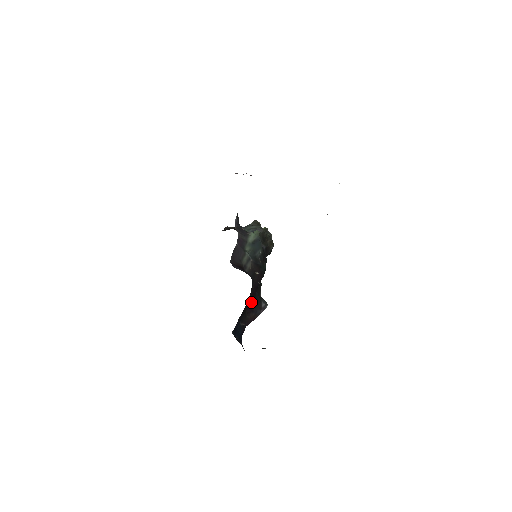
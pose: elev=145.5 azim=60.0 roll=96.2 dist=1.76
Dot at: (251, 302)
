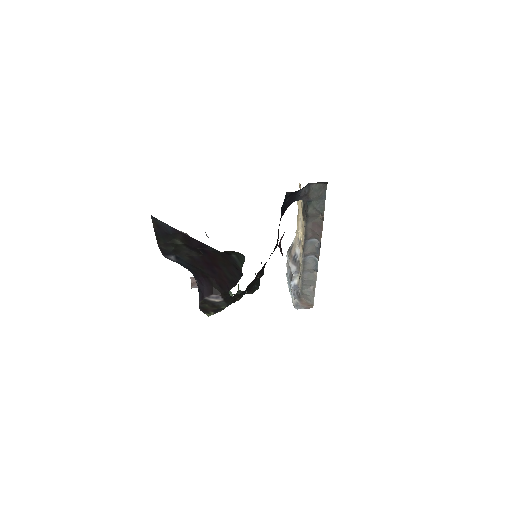
Dot at: occluded
